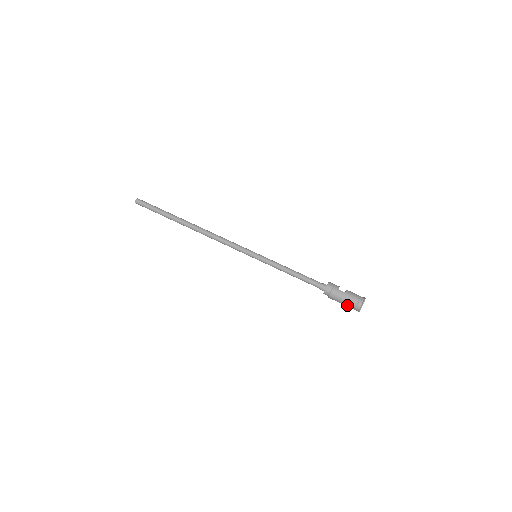
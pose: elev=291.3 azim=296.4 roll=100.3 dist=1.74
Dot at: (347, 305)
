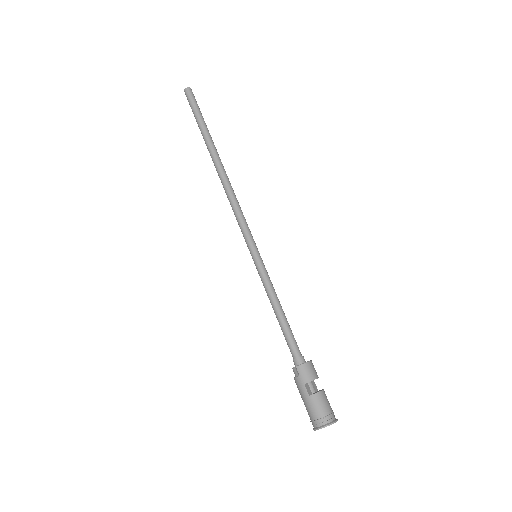
Dot at: occluded
